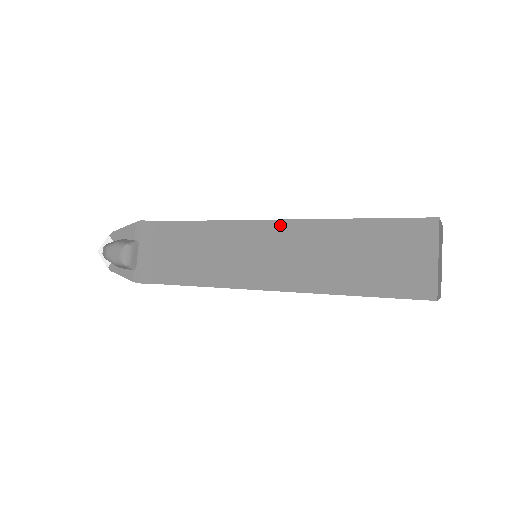
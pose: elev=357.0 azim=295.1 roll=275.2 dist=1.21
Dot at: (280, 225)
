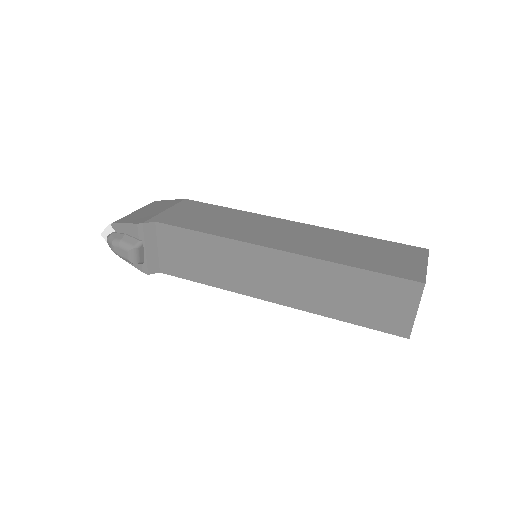
Dot at: (281, 255)
